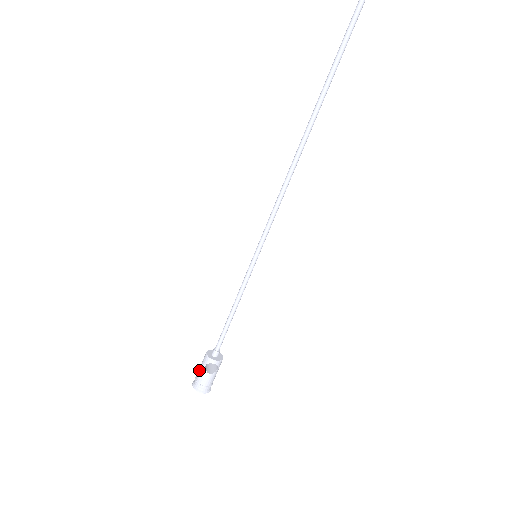
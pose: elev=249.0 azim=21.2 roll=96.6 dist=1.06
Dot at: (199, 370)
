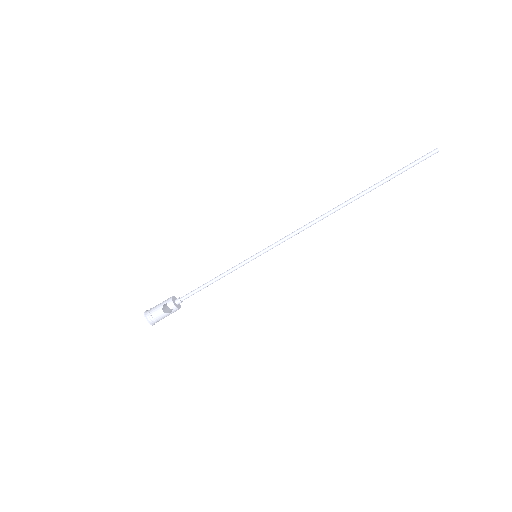
Dot at: (158, 304)
